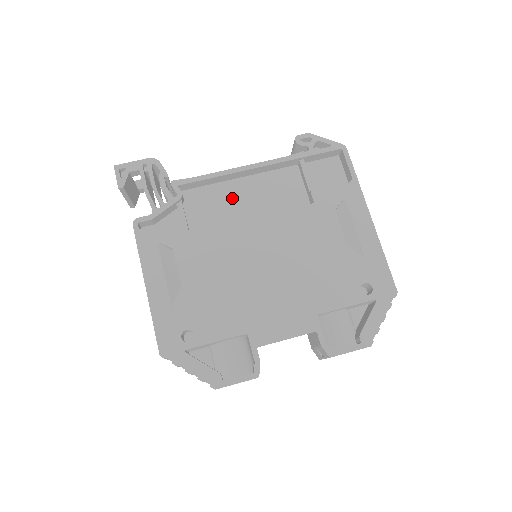
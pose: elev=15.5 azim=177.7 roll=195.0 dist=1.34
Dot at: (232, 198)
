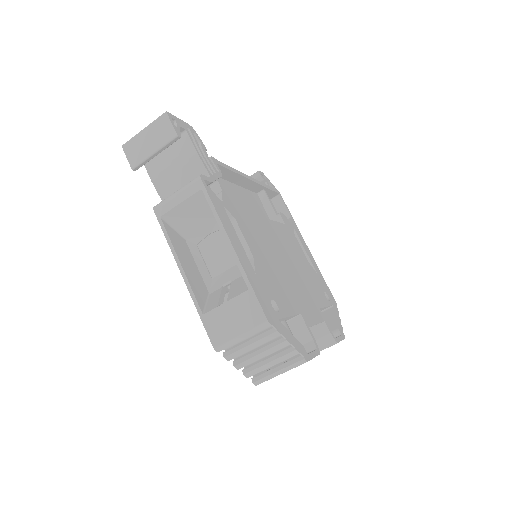
Dot at: (236, 197)
